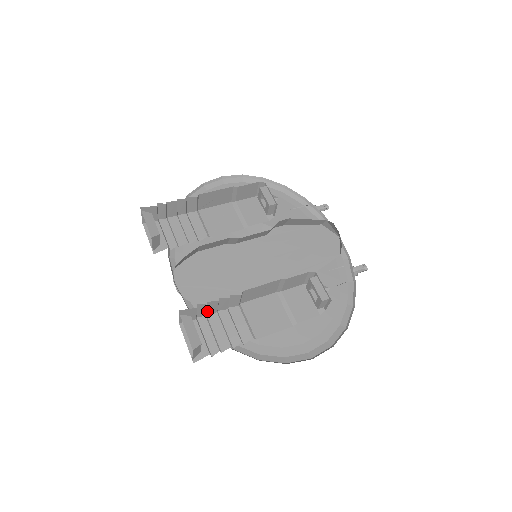
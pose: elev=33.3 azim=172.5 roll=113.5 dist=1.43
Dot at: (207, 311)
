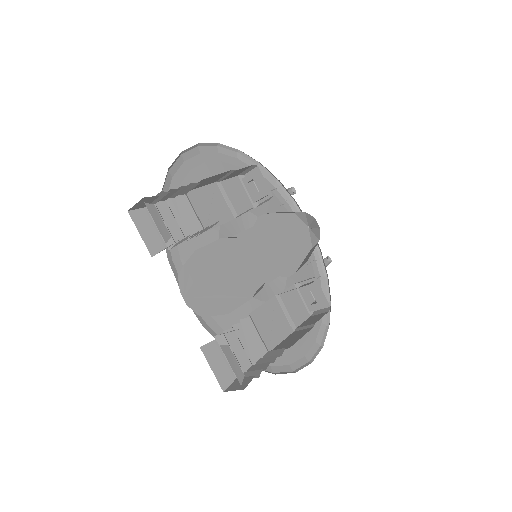
Dot at: occluded
